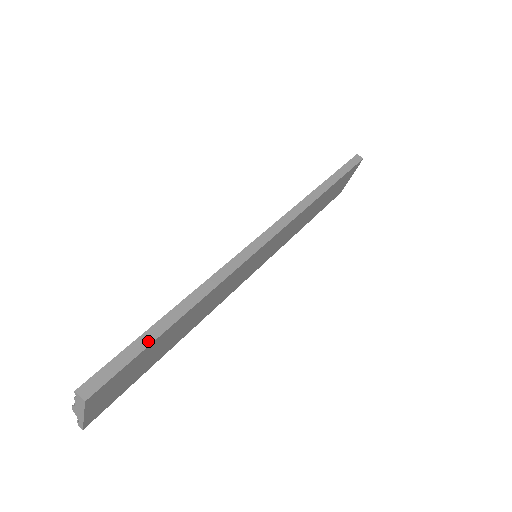
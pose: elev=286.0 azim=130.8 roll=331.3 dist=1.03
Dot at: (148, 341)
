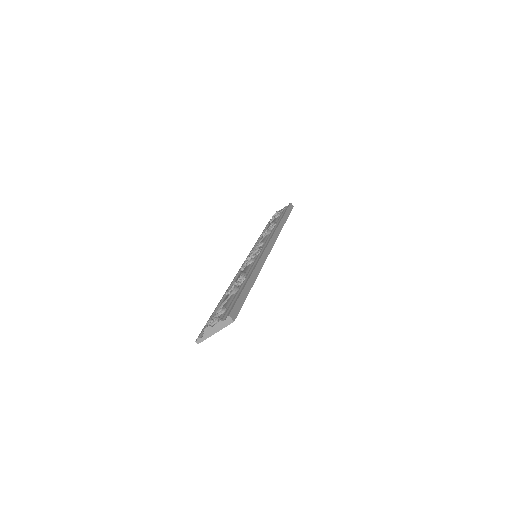
Dot at: (246, 295)
